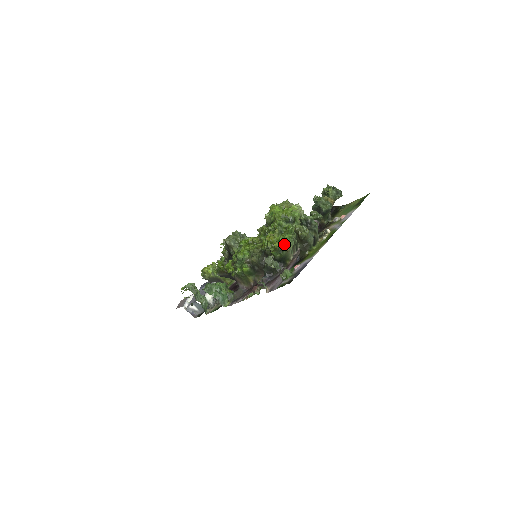
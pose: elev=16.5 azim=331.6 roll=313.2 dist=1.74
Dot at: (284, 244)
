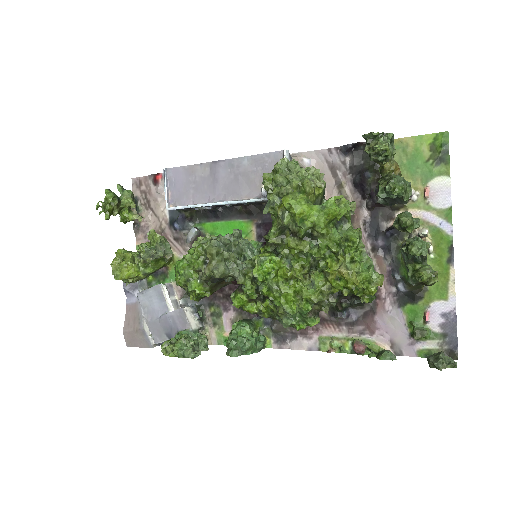
Dot at: (381, 284)
